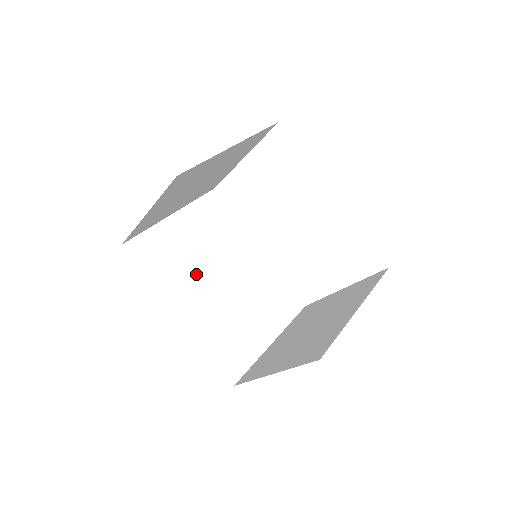
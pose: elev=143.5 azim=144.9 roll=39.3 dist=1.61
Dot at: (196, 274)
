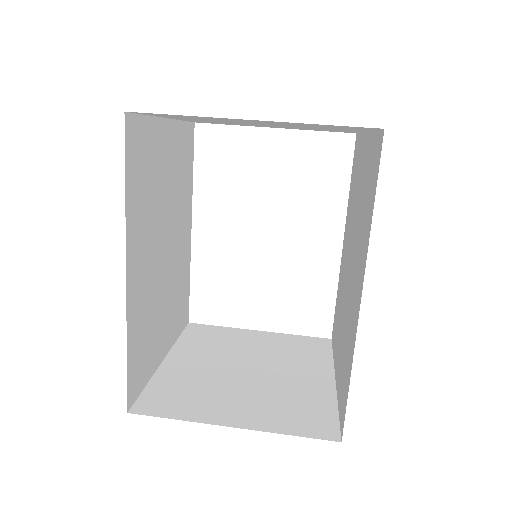
Dot at: (154, 223)
